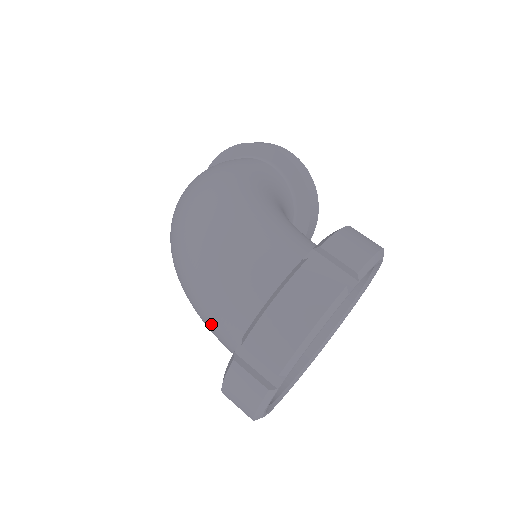
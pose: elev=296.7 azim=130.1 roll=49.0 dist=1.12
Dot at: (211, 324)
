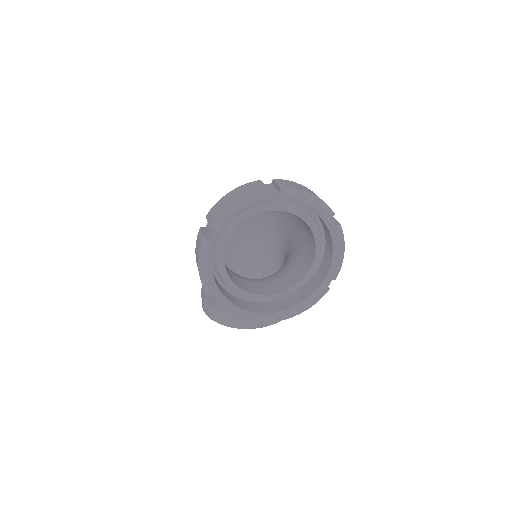
Dot at: occluded
